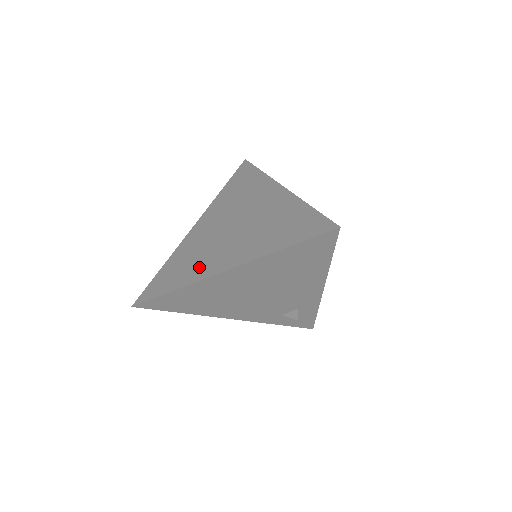
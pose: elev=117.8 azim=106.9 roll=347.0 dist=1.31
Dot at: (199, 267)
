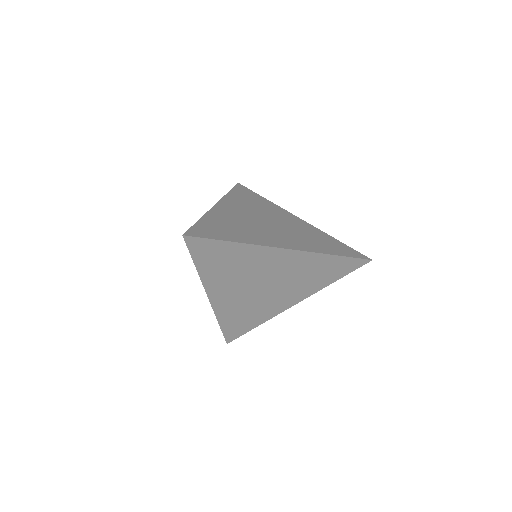
Dot at: (265, 312)
